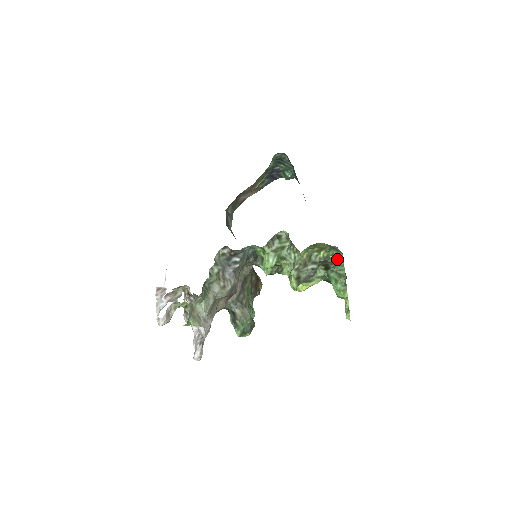
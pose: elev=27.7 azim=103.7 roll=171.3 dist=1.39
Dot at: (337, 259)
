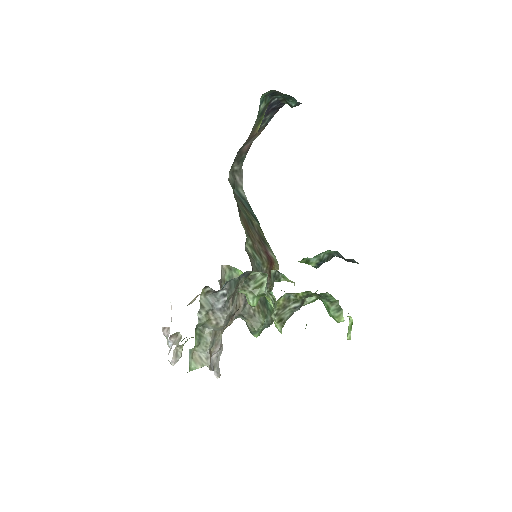
Dot at: (321, 293)
